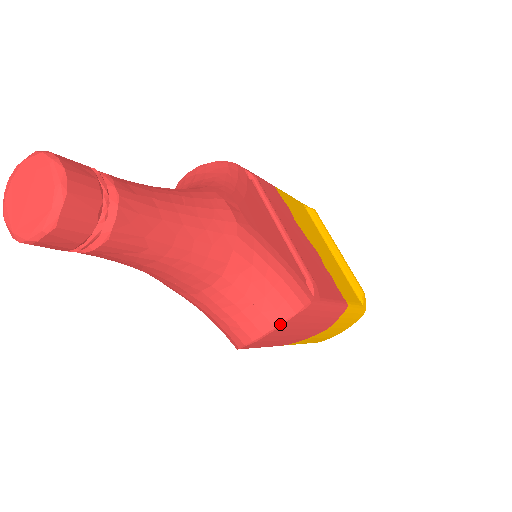
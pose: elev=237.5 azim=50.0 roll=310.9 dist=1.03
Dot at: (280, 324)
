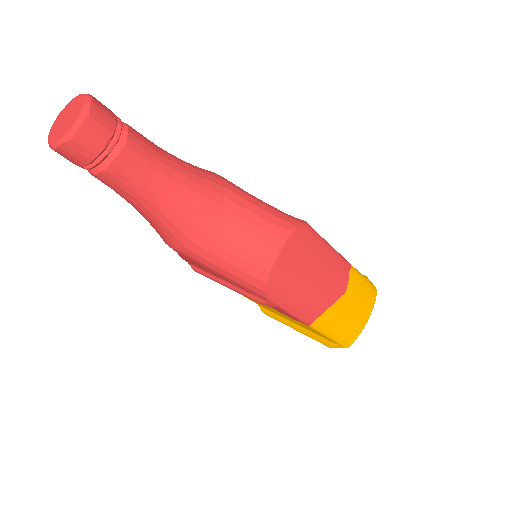
Dot at: (288, 236)
